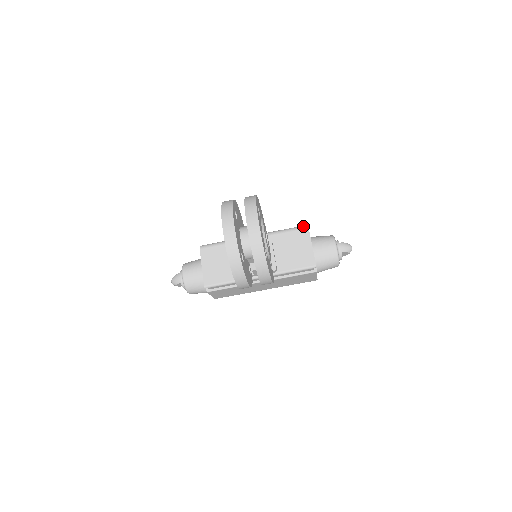
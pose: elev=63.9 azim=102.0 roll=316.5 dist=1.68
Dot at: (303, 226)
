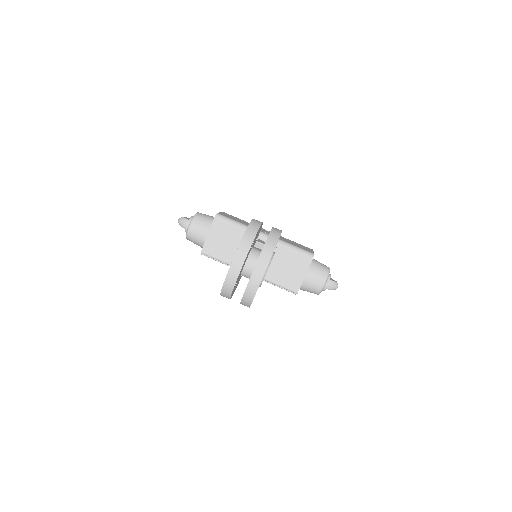
Dot at: (310, 254)
